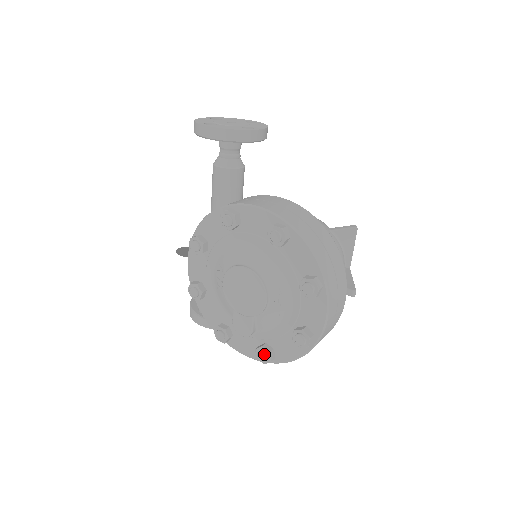
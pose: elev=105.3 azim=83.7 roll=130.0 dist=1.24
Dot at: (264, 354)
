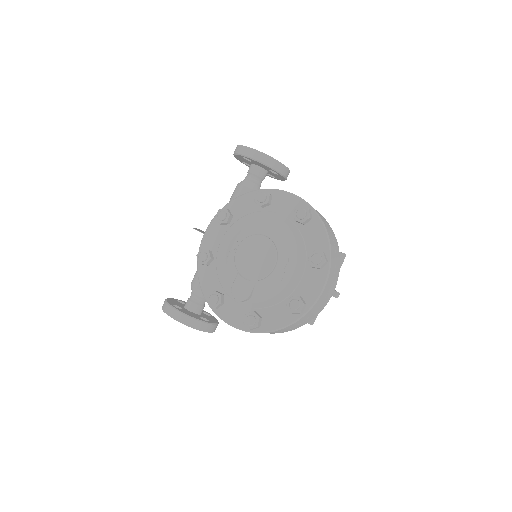
Dot at: (254, 318)
